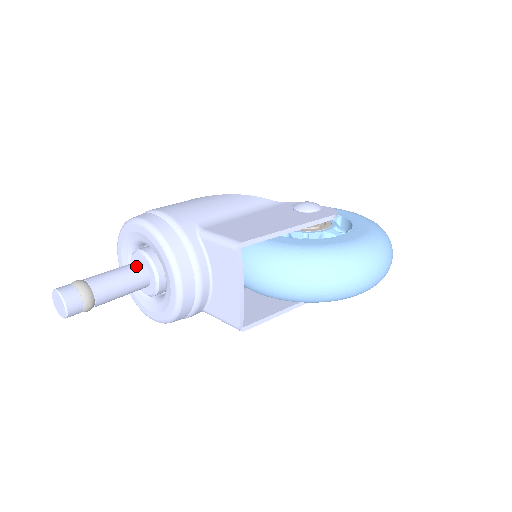
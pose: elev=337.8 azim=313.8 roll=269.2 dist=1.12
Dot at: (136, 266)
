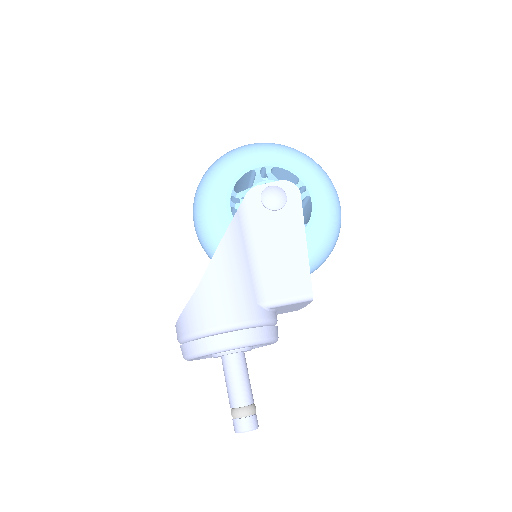
Dot at: (239, 360)
